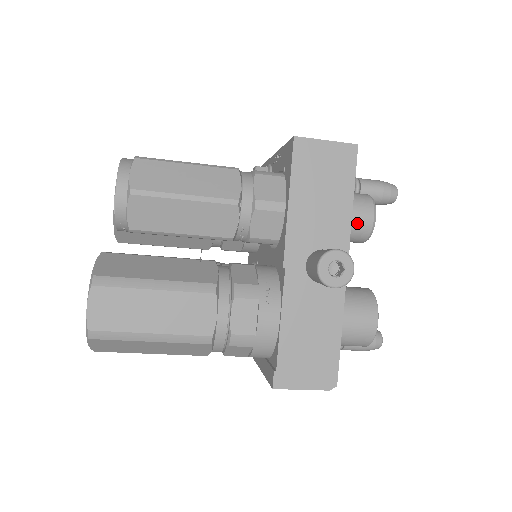
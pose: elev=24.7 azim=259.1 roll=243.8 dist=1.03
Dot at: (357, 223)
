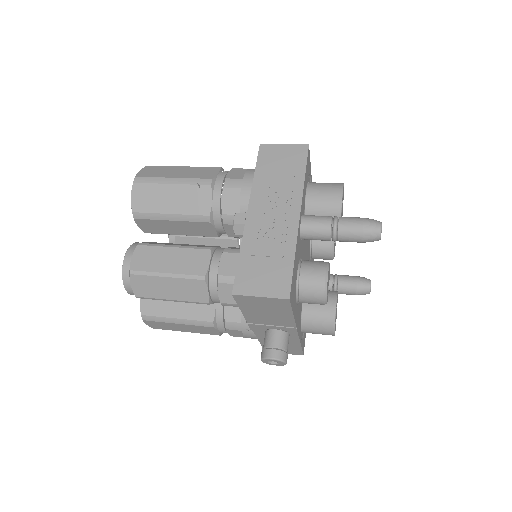
Dot at: (310, 303)
